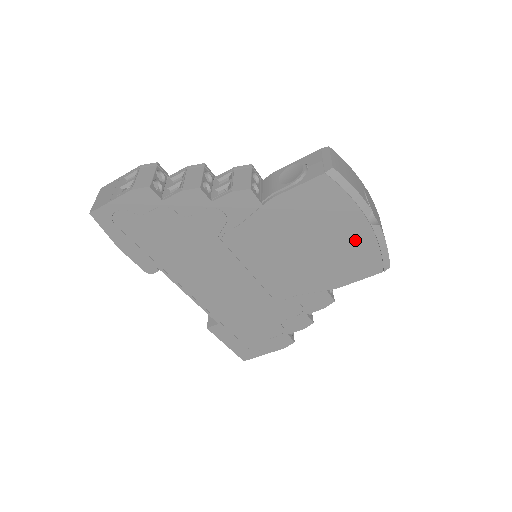
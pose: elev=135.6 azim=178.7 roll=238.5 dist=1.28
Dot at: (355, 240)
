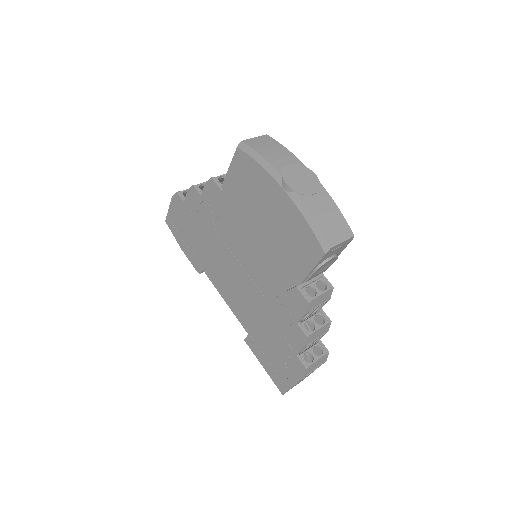
Dot at: (285, 214)
